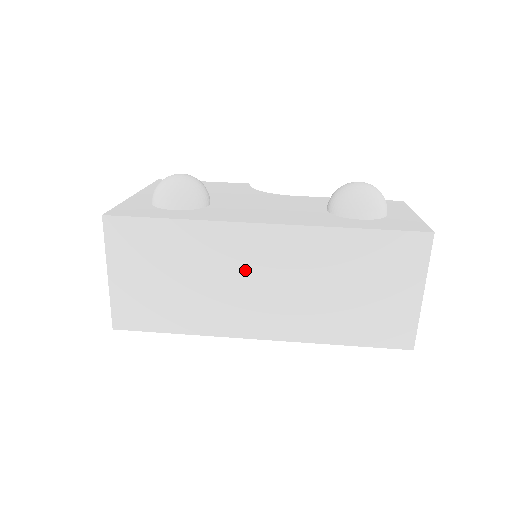
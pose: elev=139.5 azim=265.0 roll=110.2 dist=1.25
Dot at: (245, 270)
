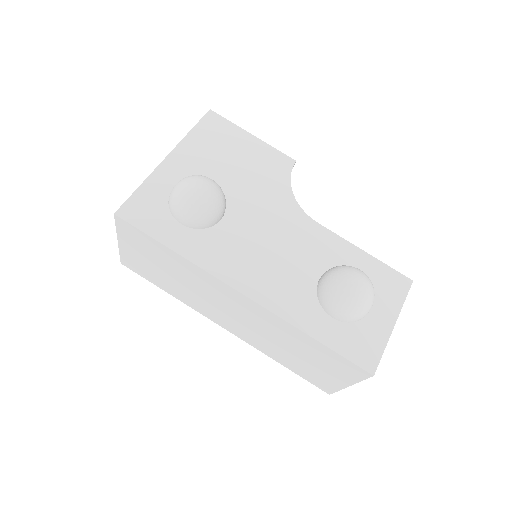
Dot at: (221, 301)
